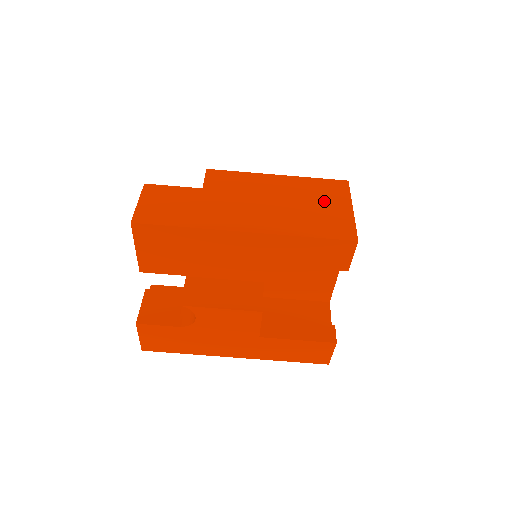
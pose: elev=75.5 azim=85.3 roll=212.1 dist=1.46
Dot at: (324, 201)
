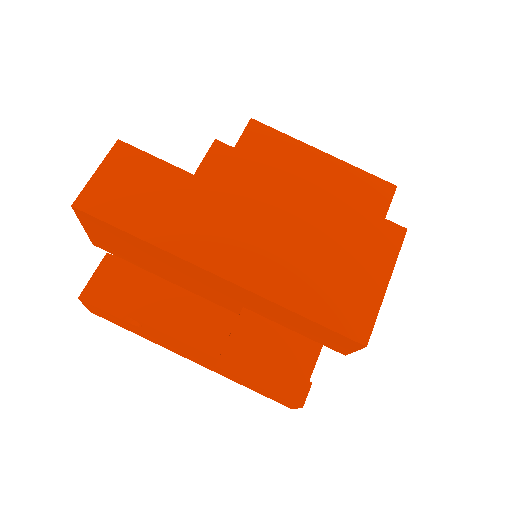
Dot at: (354, 256)
